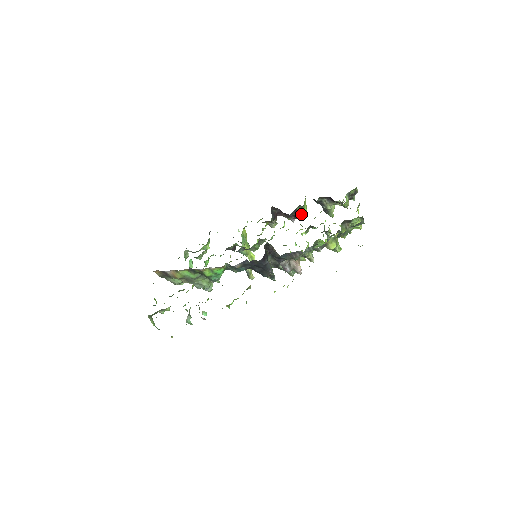
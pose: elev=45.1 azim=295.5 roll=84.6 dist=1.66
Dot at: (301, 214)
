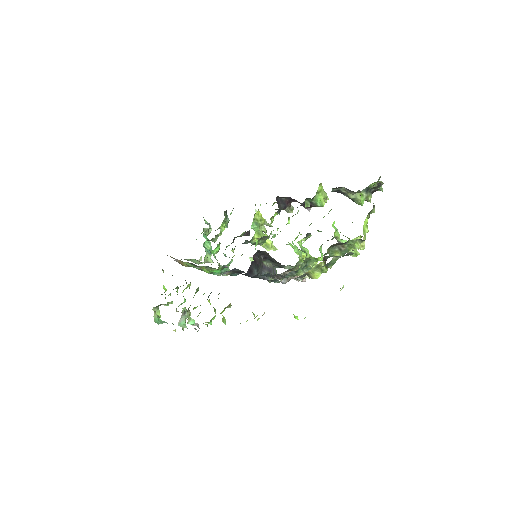
Dot at: (314, 205)
